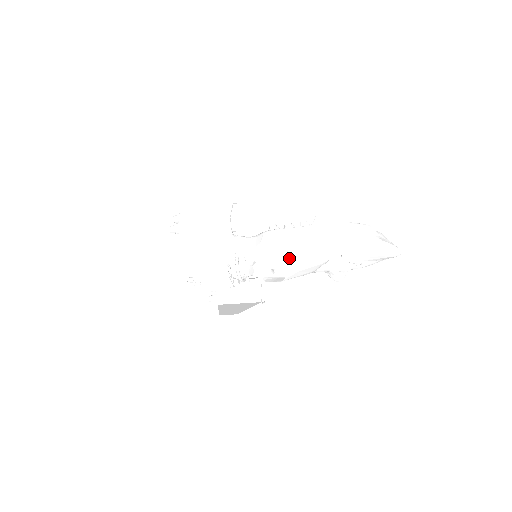
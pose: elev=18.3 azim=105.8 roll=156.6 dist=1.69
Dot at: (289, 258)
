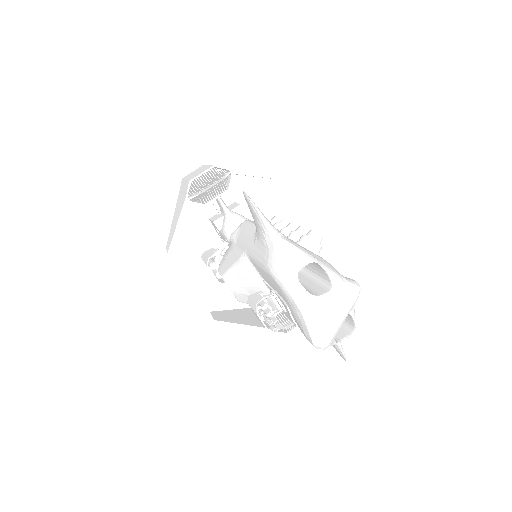
Dot at: (231, 267)
